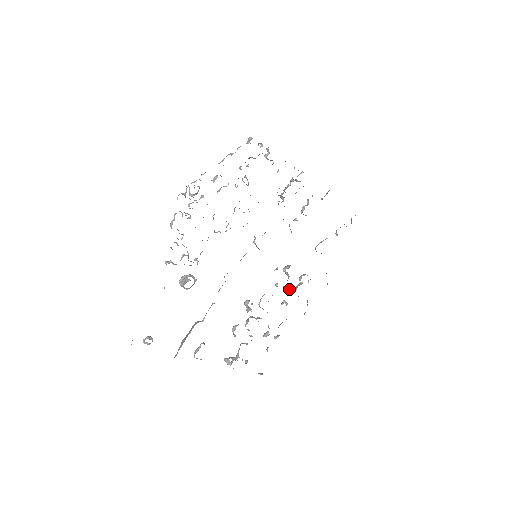
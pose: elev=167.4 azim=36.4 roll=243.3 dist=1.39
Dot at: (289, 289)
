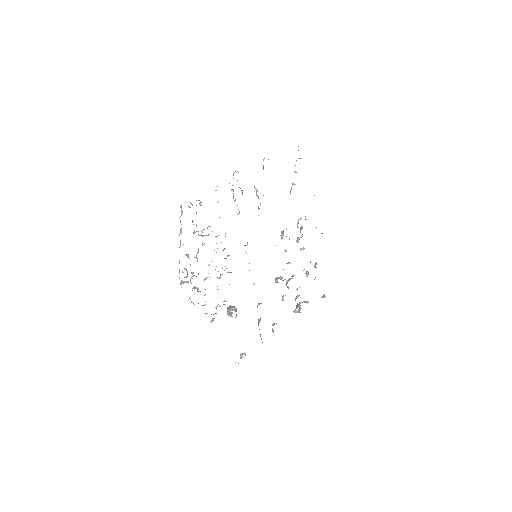
Dot at: (296, 240)
